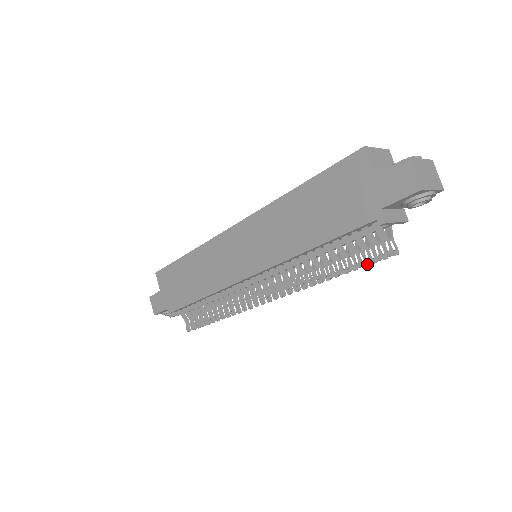
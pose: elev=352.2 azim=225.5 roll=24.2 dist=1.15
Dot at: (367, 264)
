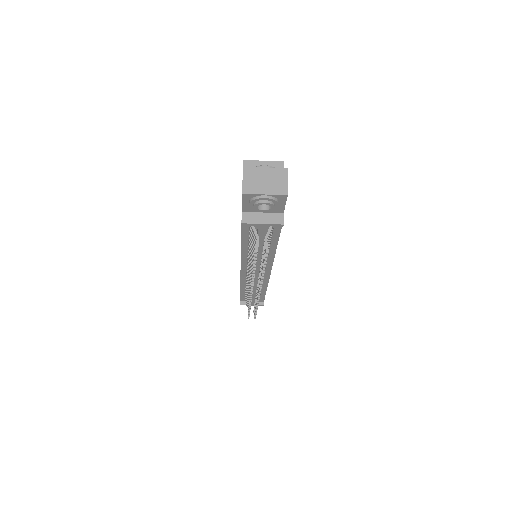
Dot at: occluded
